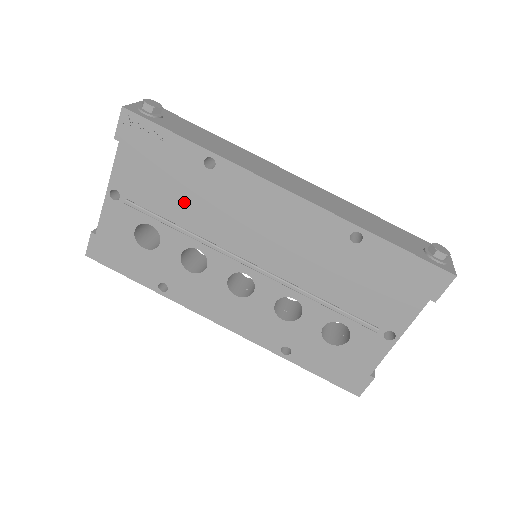
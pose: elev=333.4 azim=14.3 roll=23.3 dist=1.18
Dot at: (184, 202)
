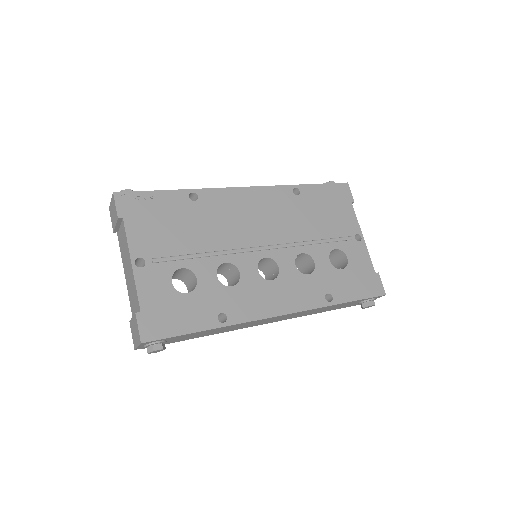
Dot at: (194, 233)
